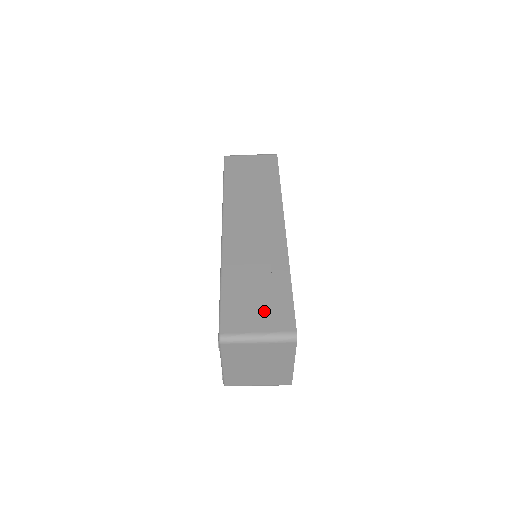
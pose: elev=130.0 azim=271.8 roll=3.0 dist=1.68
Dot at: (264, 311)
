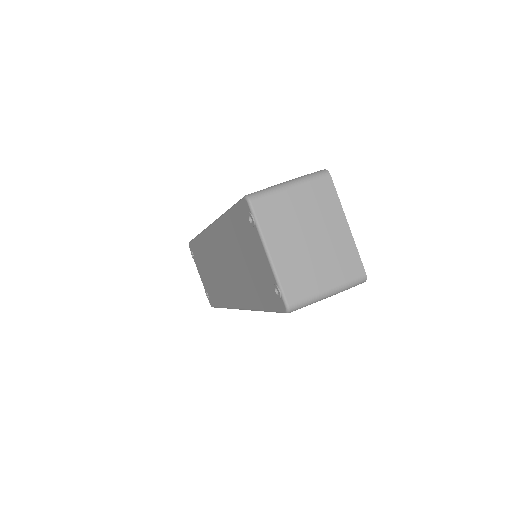
Dot at: occluded
